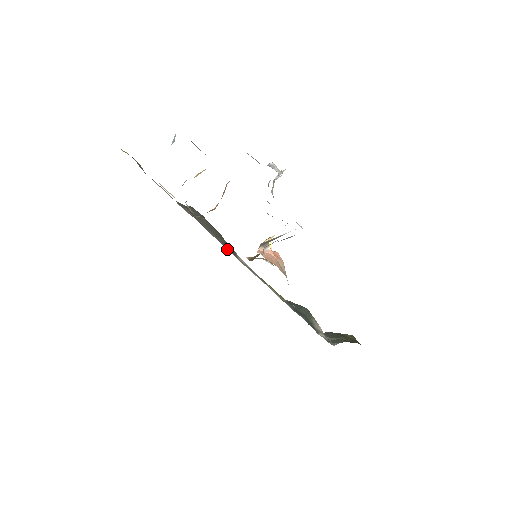
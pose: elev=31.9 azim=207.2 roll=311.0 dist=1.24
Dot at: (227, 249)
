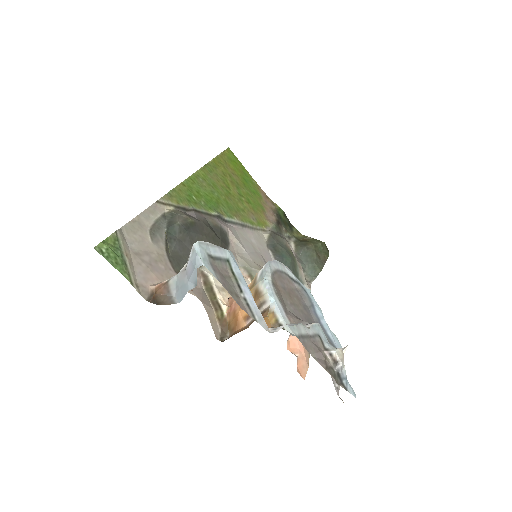
Dot at: occluded
